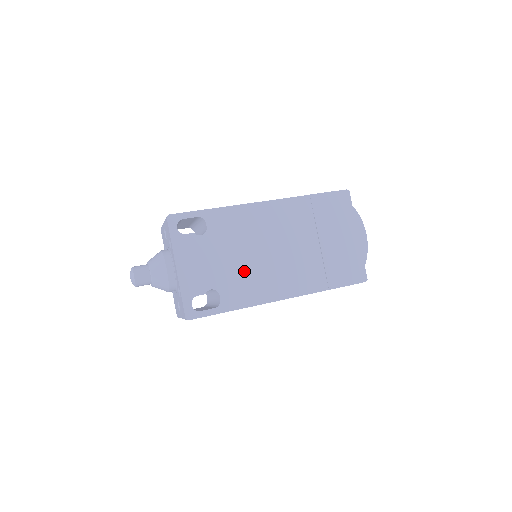
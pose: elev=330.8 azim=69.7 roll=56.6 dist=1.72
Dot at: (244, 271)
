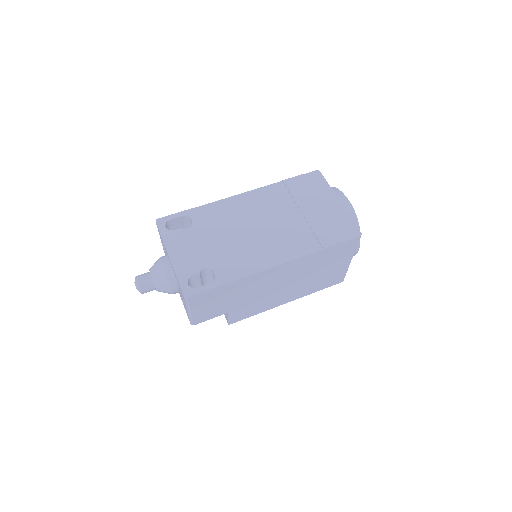
Dot at: (234, 249)
